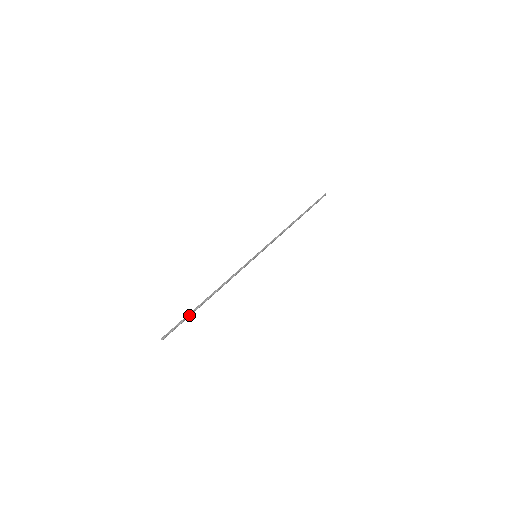
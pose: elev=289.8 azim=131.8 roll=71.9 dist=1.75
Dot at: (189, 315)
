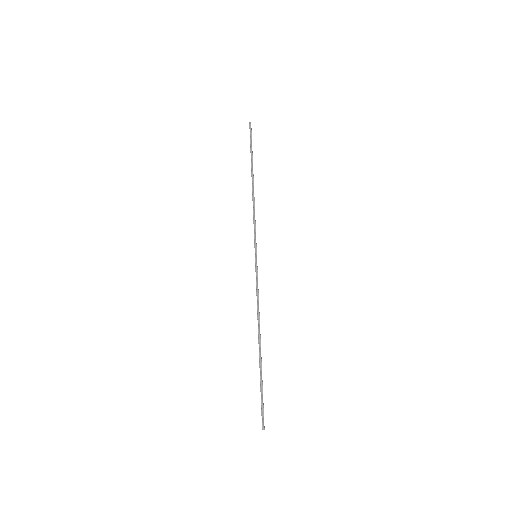
Dot at: (261, 380)
